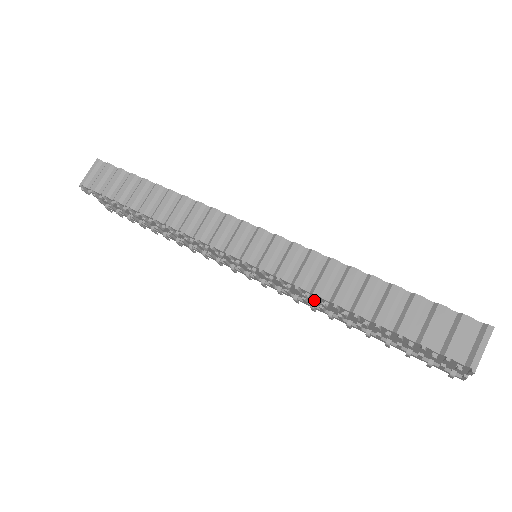
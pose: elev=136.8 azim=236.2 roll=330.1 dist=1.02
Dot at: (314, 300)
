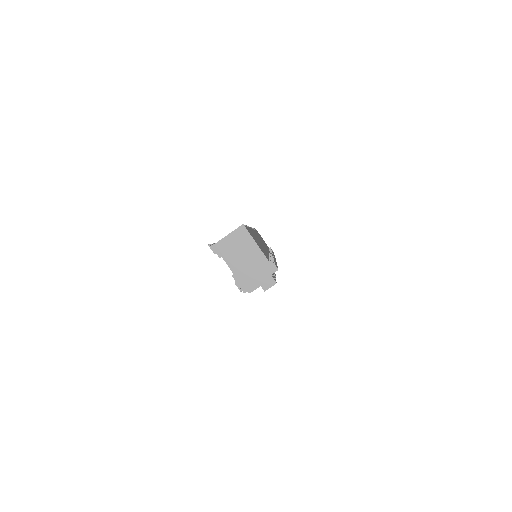
Dot at: occluded
